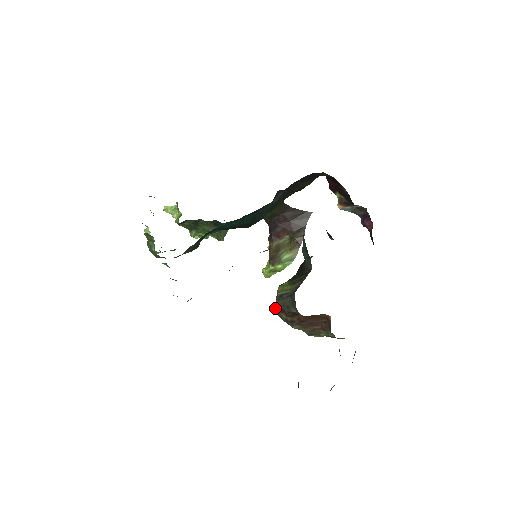
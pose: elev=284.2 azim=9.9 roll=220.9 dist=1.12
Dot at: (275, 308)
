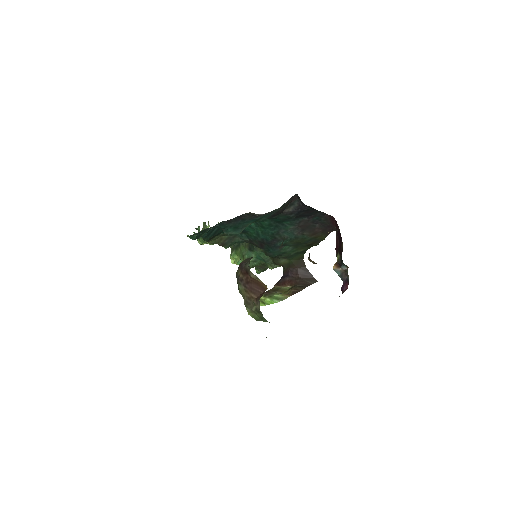
Dot at: (238, 267)
